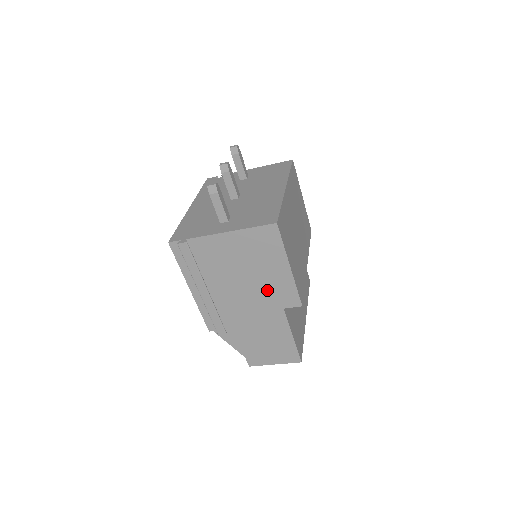
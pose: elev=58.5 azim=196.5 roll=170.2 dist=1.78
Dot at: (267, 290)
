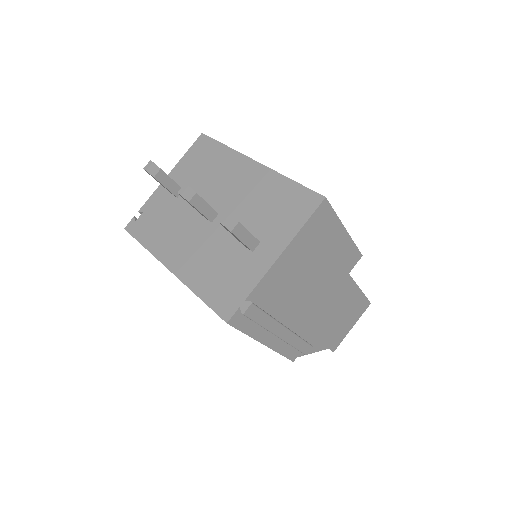
Dot at: (332, 271)
